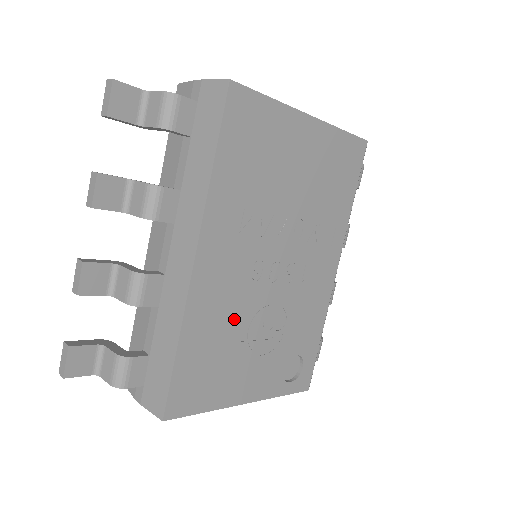
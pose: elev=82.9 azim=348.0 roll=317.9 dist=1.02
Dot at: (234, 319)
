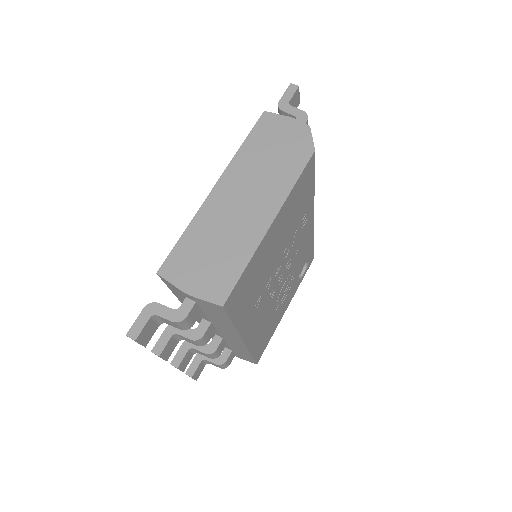
Dot at: (269, 315)
